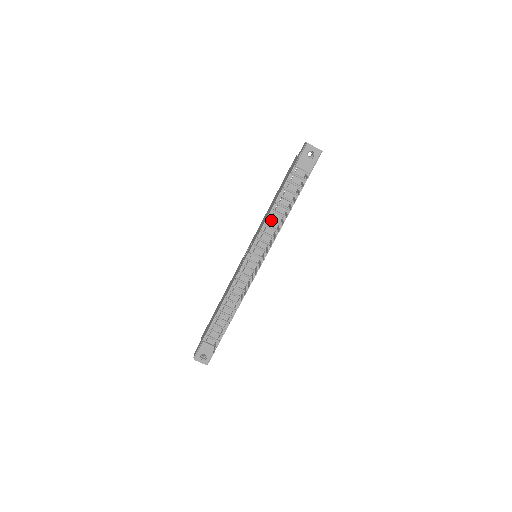
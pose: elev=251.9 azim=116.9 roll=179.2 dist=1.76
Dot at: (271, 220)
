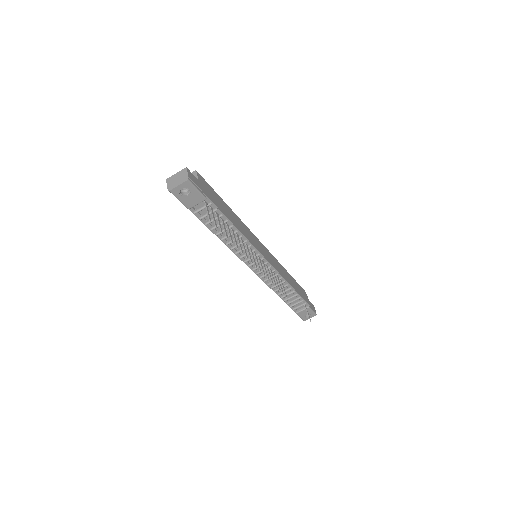
Dot at: (231, 243)
